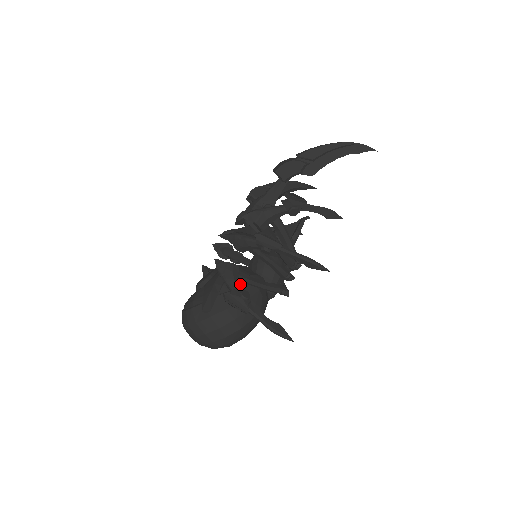
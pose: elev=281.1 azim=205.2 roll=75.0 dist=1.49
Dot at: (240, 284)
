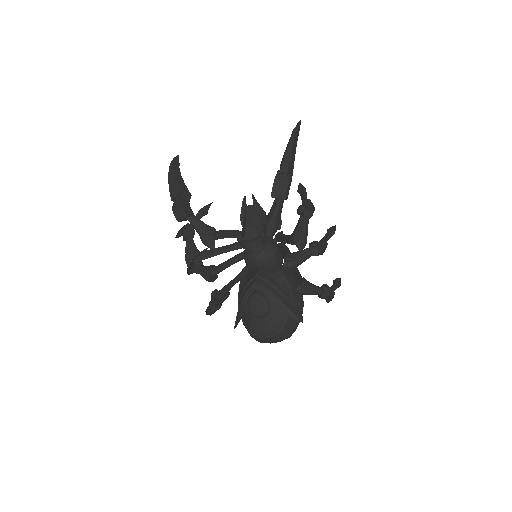
Dot at: (289, 284)
